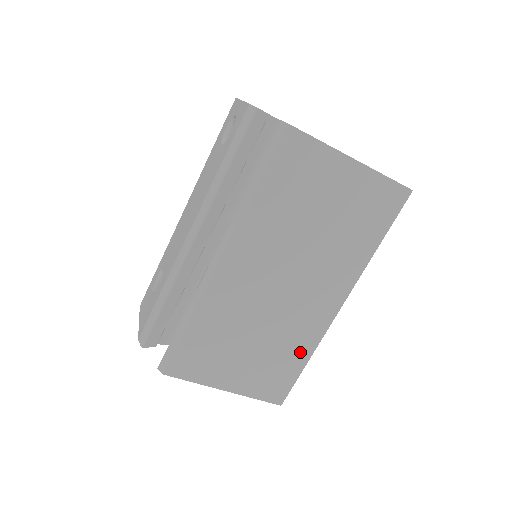
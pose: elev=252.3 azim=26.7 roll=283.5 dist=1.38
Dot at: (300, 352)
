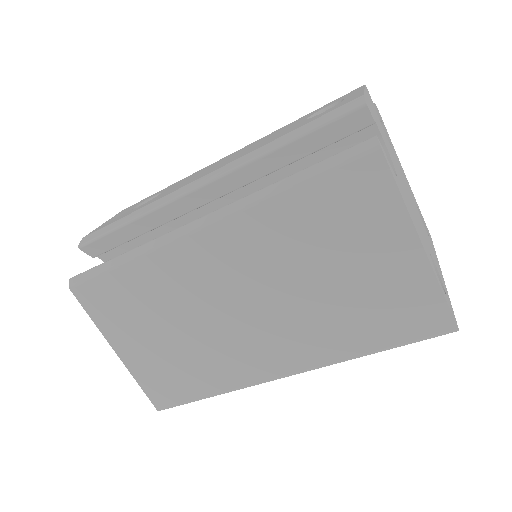
Dot at: (212, 381)
